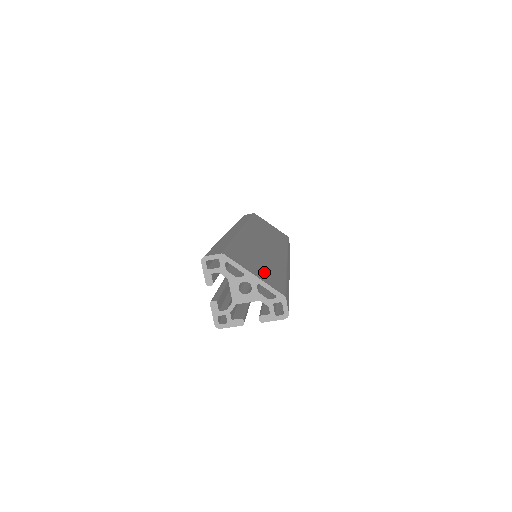
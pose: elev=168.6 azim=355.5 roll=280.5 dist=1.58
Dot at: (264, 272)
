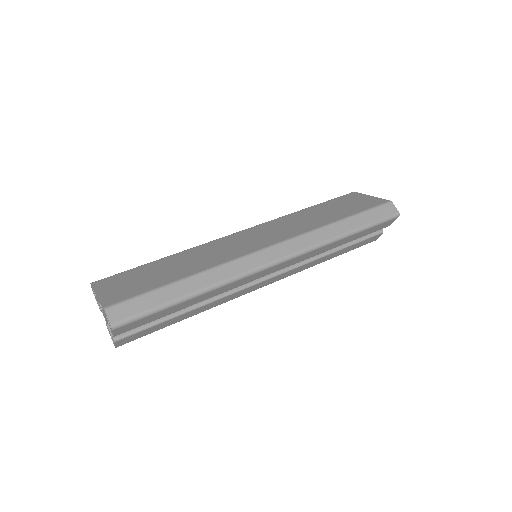
Dot at: (130, 286)
